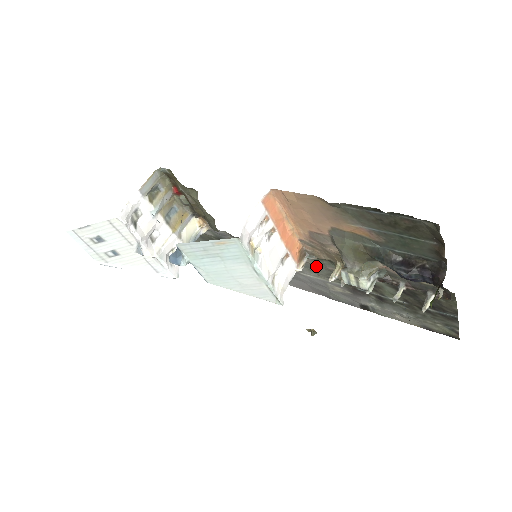
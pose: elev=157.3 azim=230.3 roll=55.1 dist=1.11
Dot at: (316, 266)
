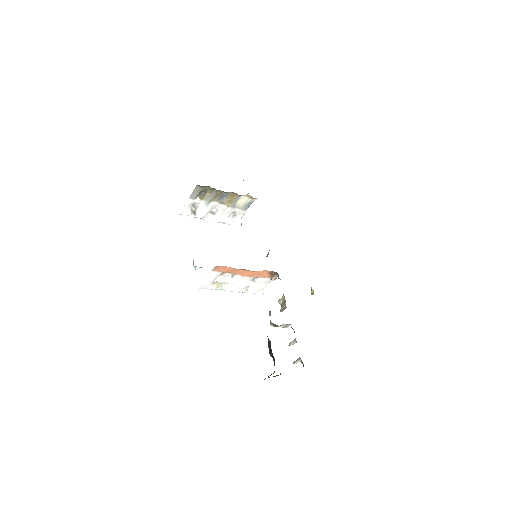
Dot at: occluded
